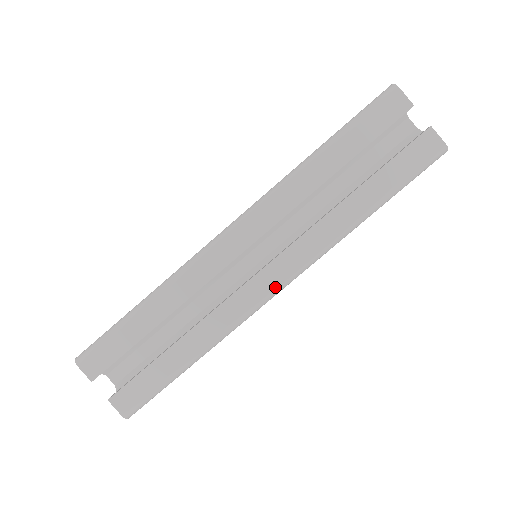
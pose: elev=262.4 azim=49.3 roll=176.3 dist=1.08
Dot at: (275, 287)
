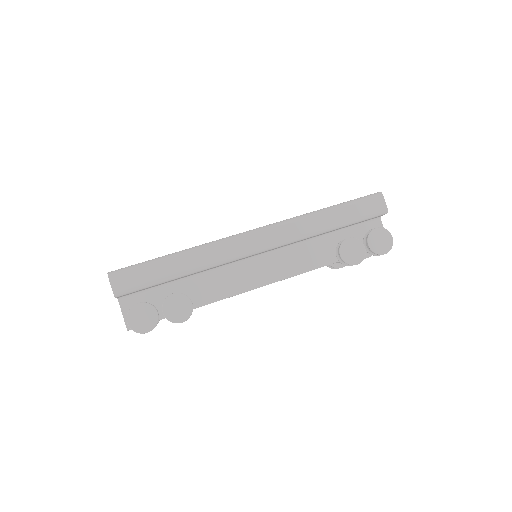
Dot at: (251, 230)
